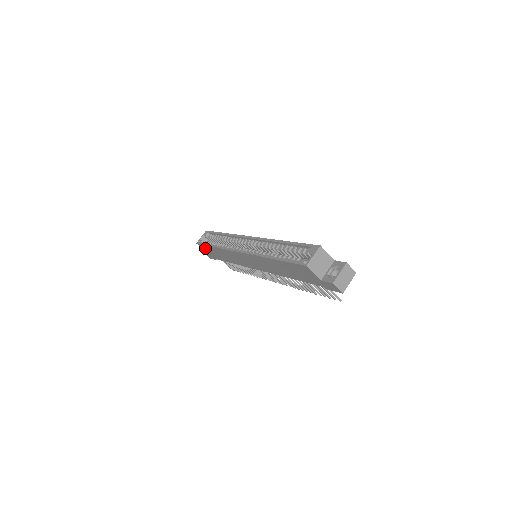
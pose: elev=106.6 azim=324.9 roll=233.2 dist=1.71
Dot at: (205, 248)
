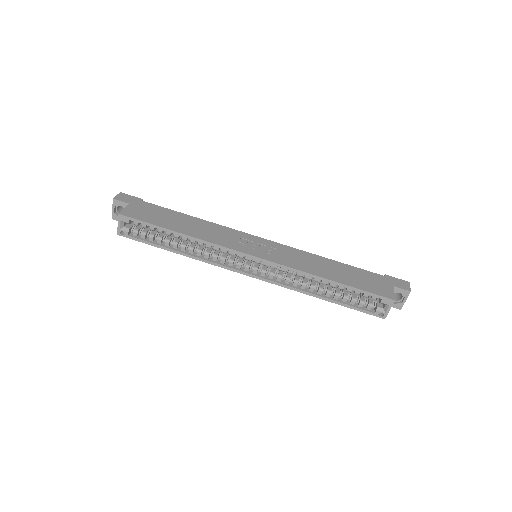
Dot at: occluded
